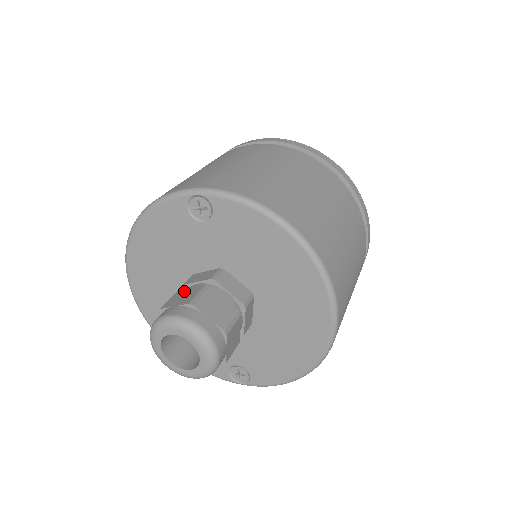
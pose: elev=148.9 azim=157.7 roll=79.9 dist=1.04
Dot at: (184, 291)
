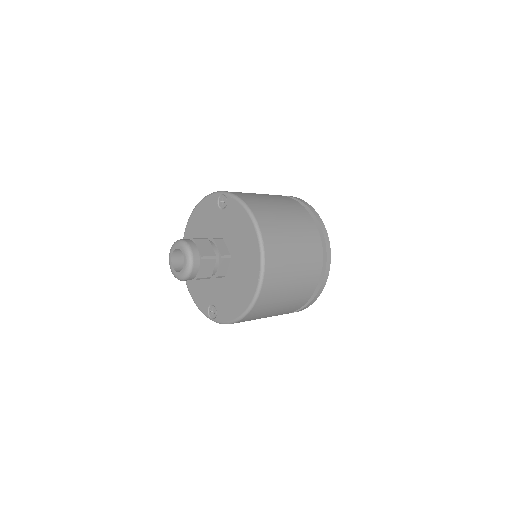
Dot at: occluded
